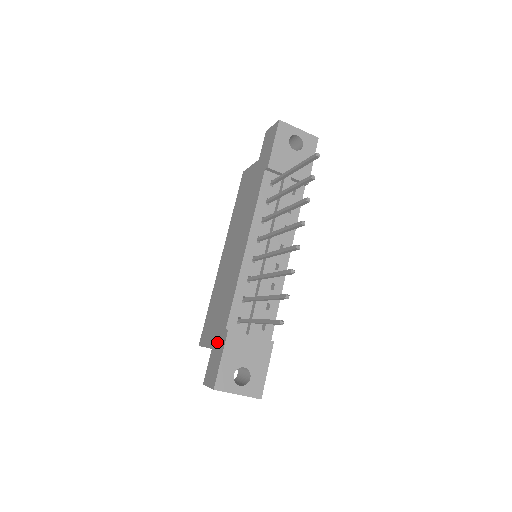
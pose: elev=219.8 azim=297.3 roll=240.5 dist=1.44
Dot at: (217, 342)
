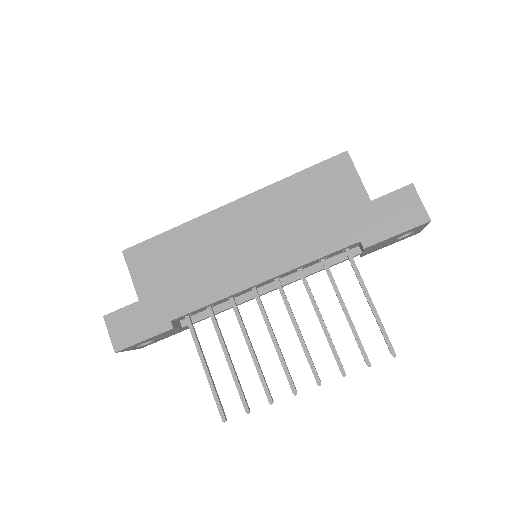
Dot at: (151, 311)
